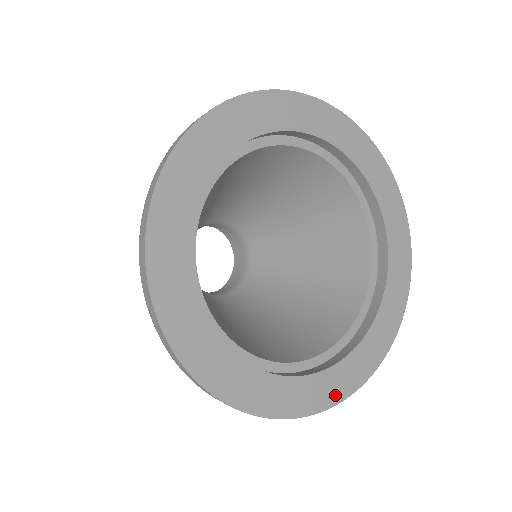
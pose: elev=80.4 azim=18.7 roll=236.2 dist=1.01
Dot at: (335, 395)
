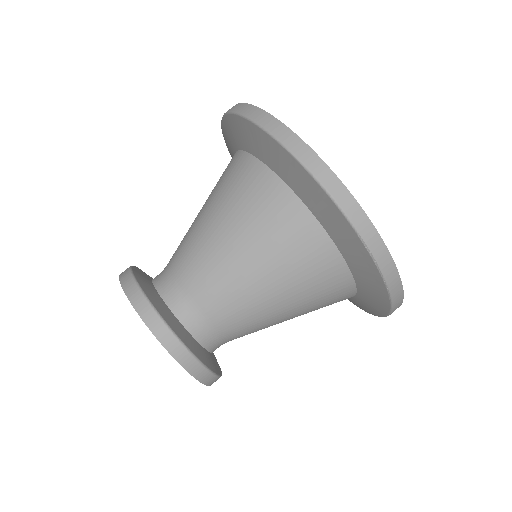
Dot at: occluded
